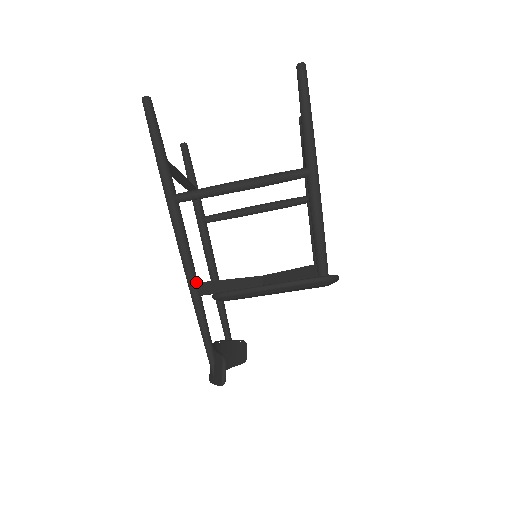
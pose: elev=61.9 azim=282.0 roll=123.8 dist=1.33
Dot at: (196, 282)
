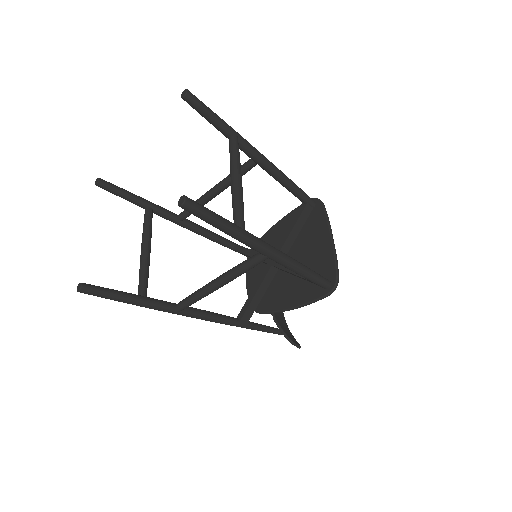
Dot at: (238, 323)
